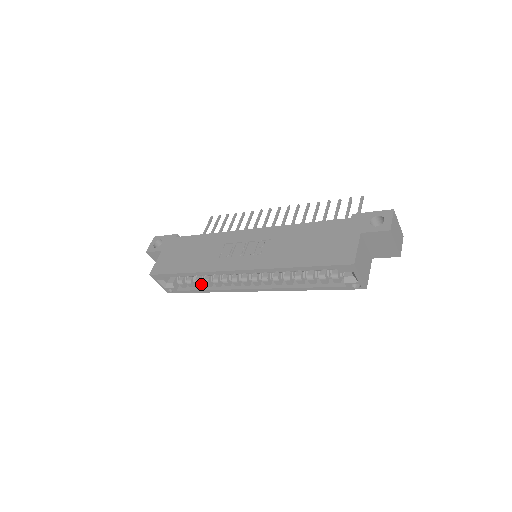
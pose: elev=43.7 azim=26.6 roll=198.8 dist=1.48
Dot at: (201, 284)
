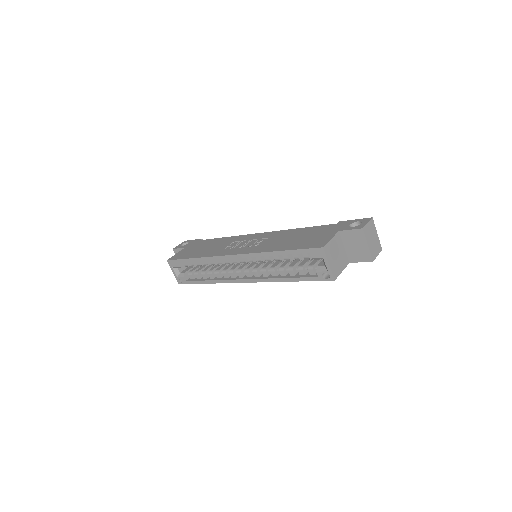
Dot at: (206, 275)
